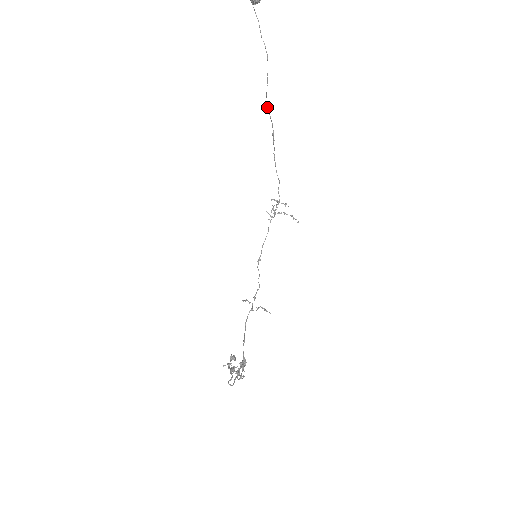
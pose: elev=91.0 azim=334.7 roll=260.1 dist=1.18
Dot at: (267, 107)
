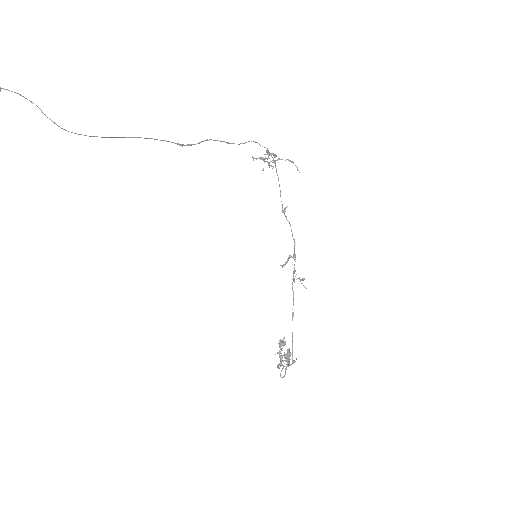
Dot at: occluded
